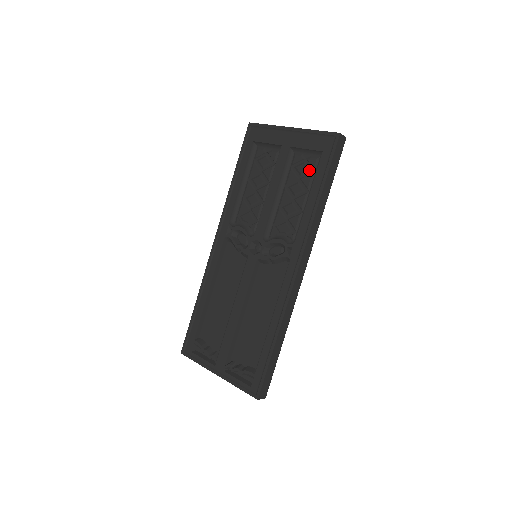
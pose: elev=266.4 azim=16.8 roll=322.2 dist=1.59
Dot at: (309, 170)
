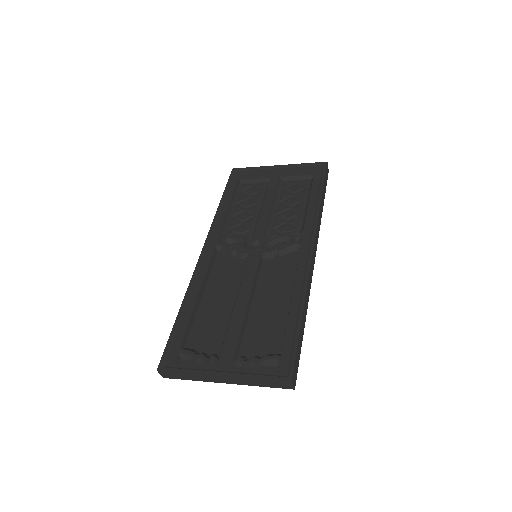
Dot at: (302, 188)
